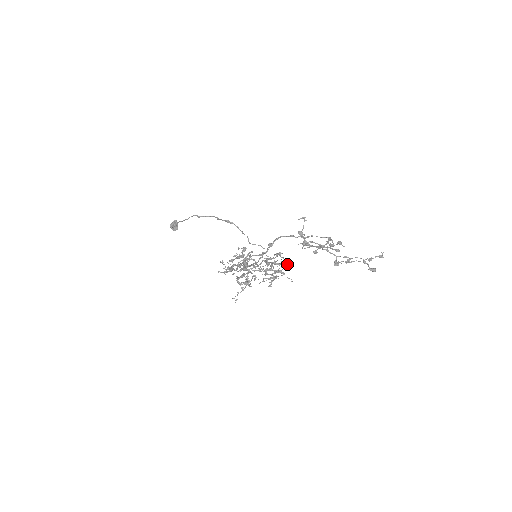
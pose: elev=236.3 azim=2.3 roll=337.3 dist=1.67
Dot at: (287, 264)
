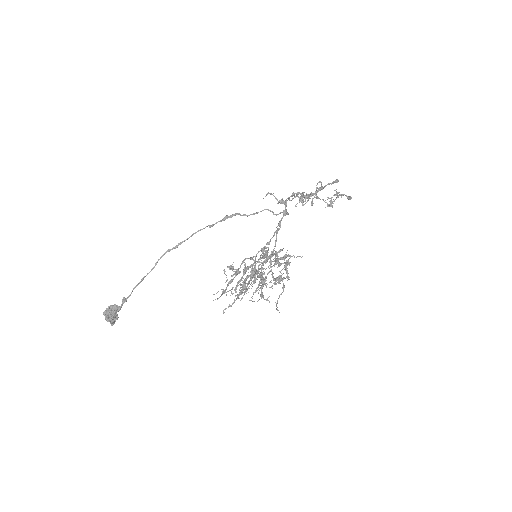
Dot at: (281, 249)
